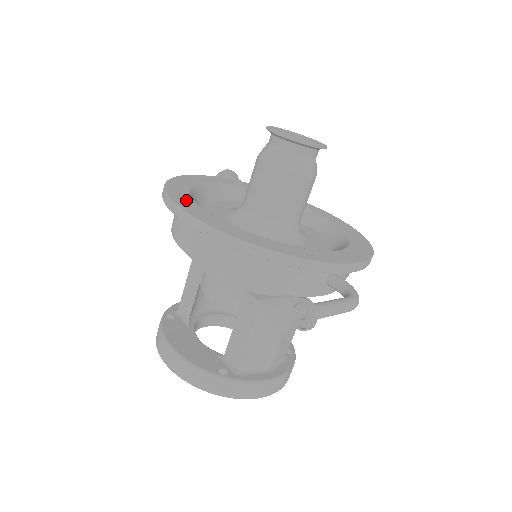
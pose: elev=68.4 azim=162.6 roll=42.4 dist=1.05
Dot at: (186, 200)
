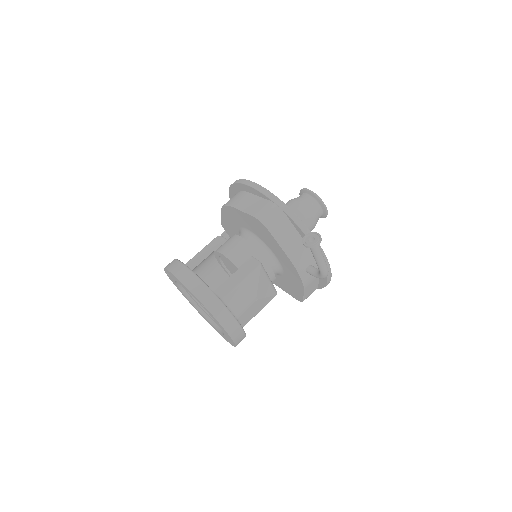
Dot at: occluded
